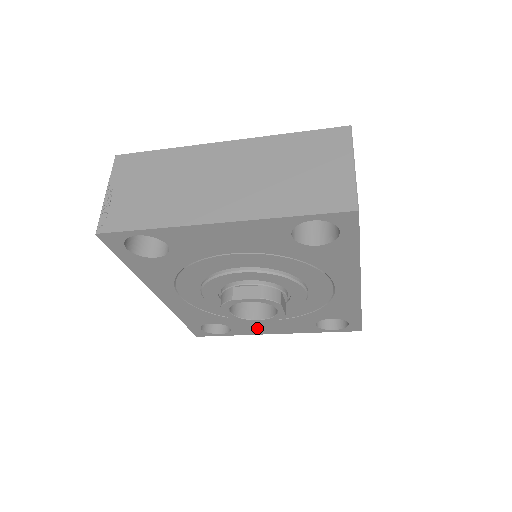
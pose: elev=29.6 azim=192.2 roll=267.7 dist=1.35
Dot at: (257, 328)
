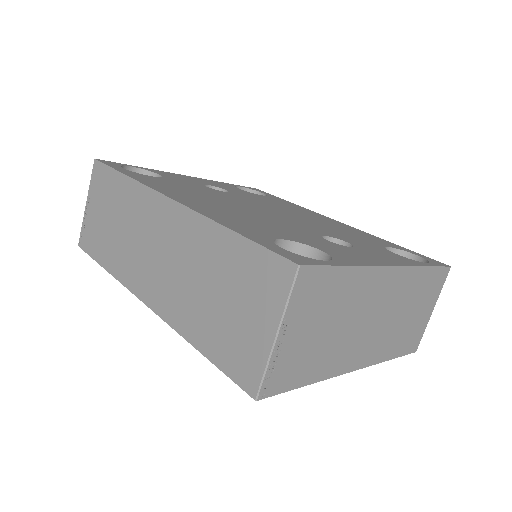
Dot at: occluded
